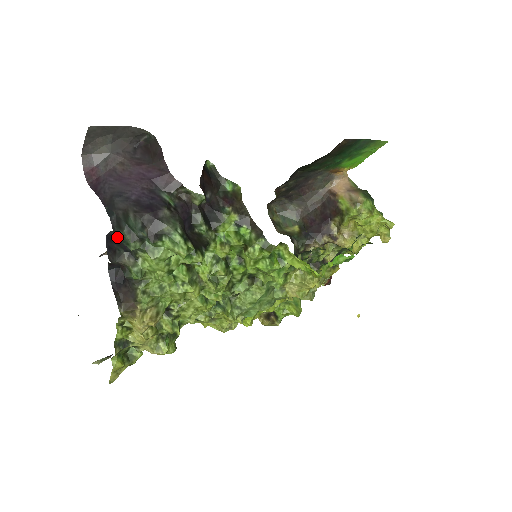
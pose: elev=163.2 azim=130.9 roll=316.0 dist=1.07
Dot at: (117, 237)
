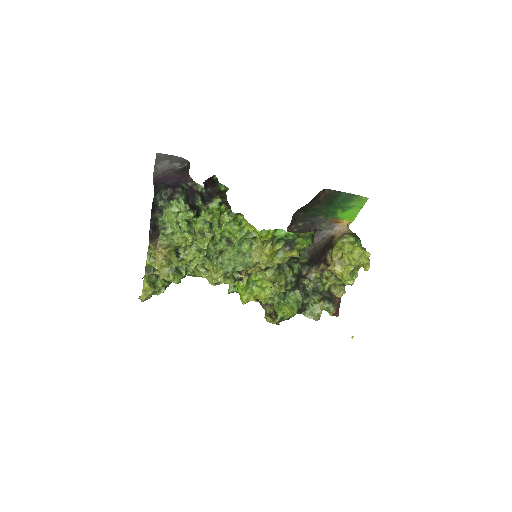
Dot at: (155, 201)
